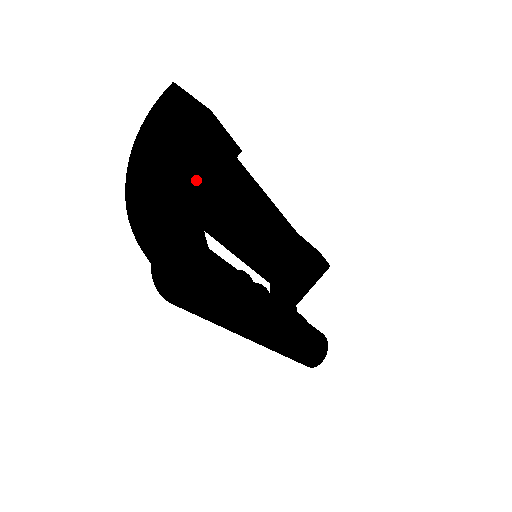
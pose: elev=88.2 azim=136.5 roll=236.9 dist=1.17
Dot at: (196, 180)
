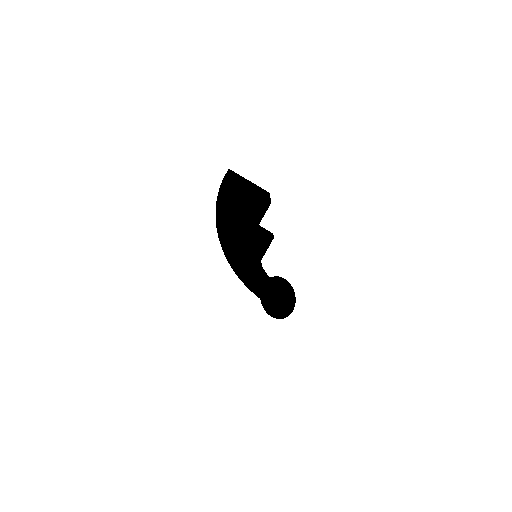
Dot at: (252, 232)
